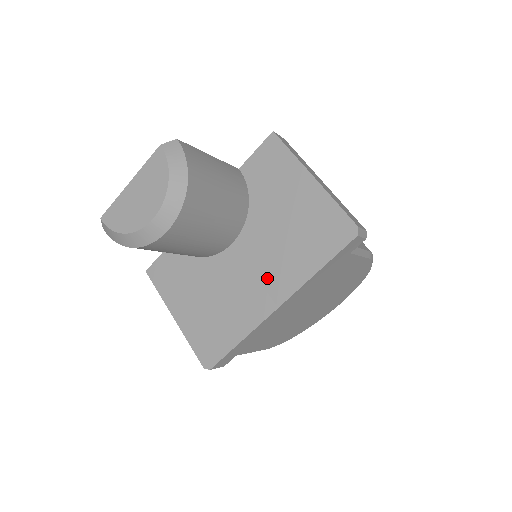
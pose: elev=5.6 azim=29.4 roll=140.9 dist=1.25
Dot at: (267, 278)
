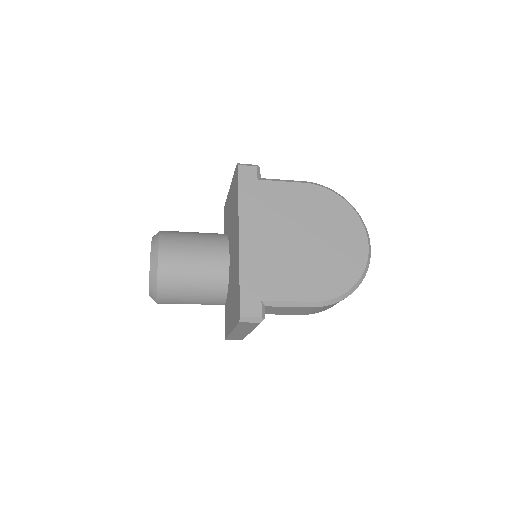
Dot at: (235, 238)
